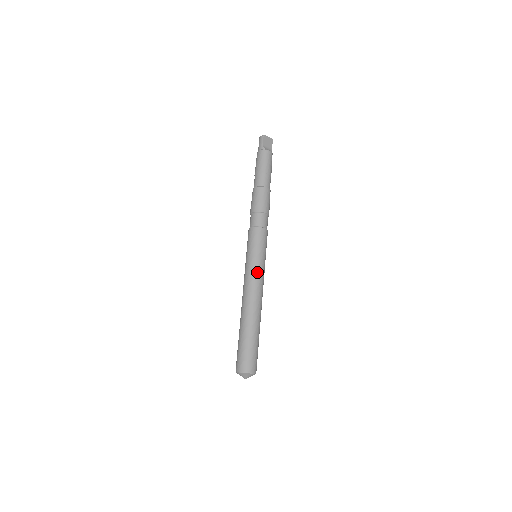
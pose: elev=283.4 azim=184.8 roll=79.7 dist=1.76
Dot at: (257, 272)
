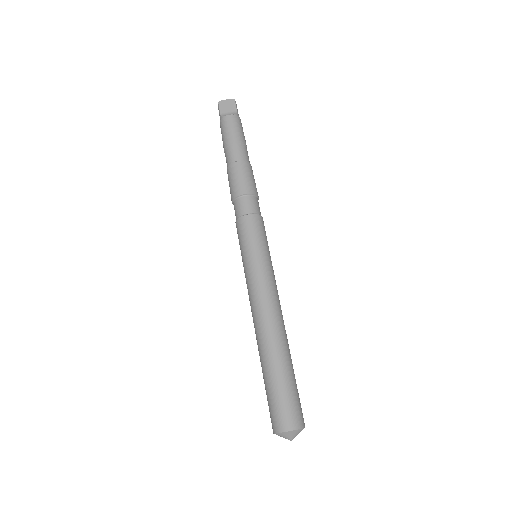
Dot at: (254, 278)
